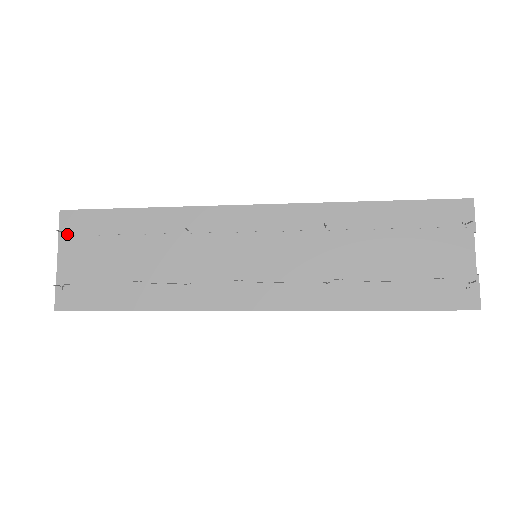
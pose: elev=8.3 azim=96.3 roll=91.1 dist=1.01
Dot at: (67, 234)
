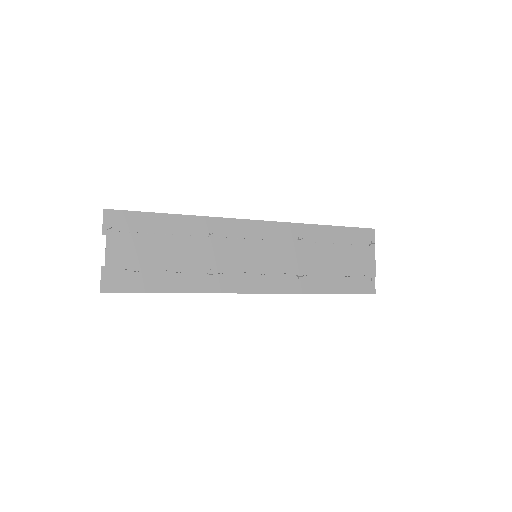
Dot at: (114, 230)
